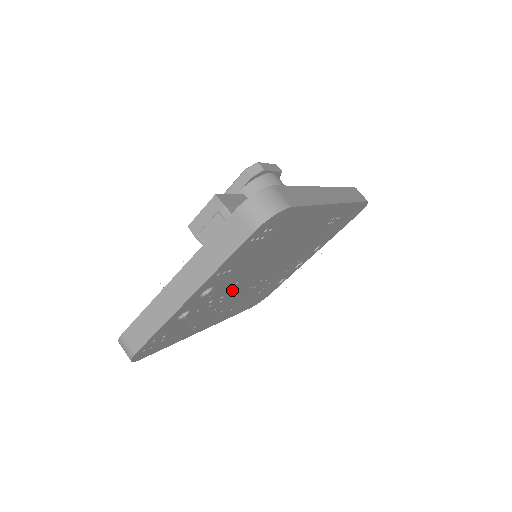
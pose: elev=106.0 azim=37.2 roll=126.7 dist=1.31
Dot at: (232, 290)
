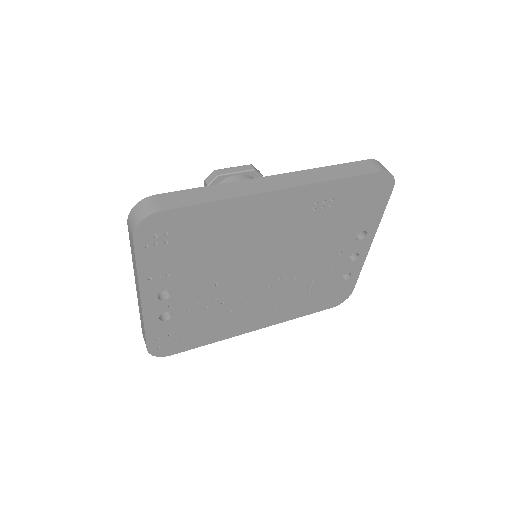
Dot at: (224, 291)
